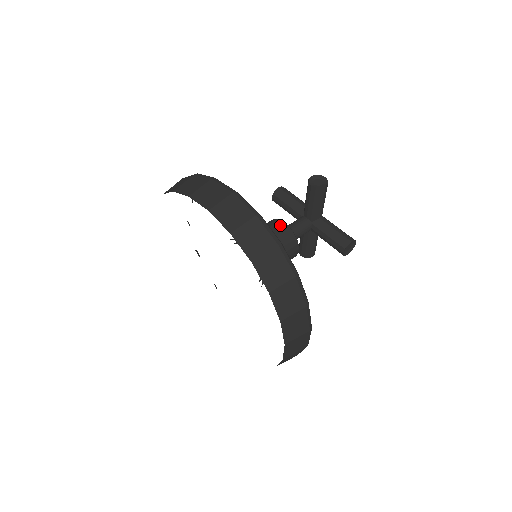
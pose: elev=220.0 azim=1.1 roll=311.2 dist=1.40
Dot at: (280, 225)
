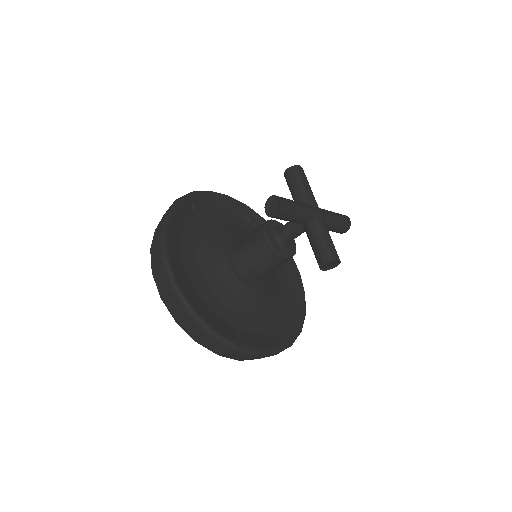
Dot at: (260, 238)
